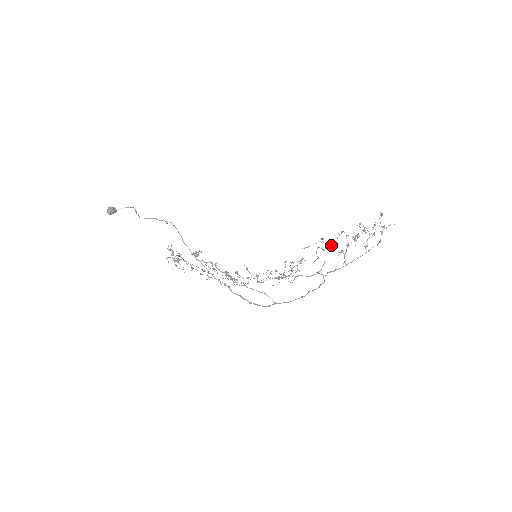
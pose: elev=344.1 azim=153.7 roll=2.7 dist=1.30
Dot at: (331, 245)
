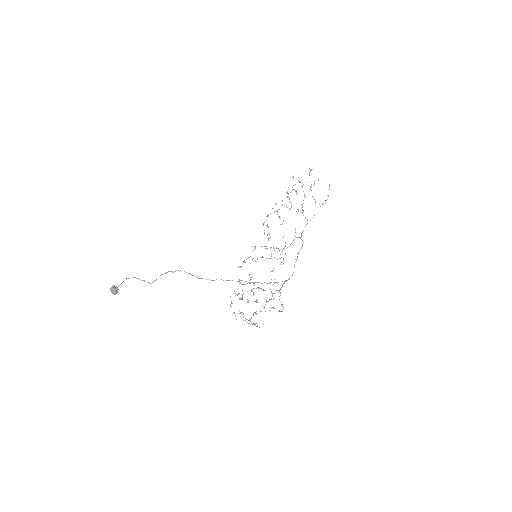
Dot at: occluded
